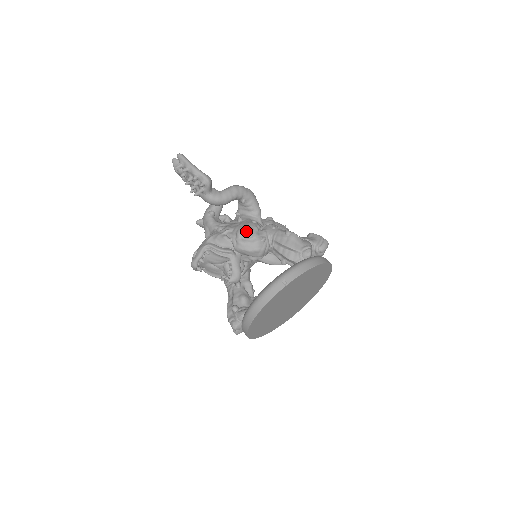
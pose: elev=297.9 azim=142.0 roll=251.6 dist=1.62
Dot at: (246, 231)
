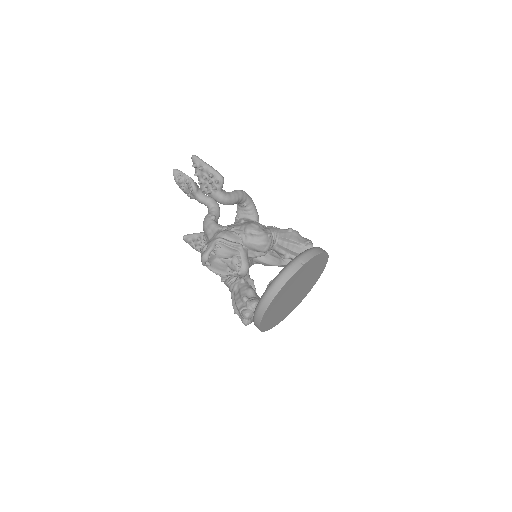
Dot at: (254, 227)
